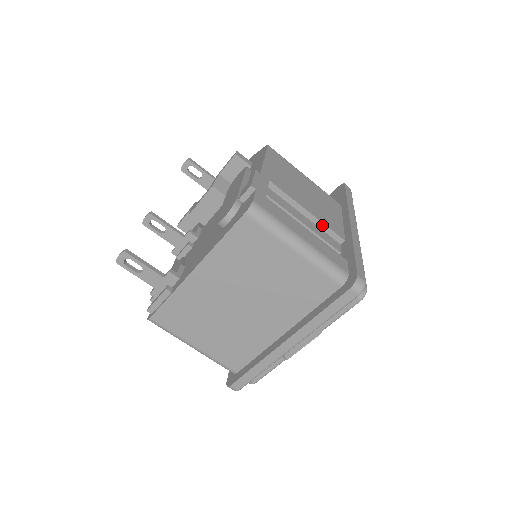
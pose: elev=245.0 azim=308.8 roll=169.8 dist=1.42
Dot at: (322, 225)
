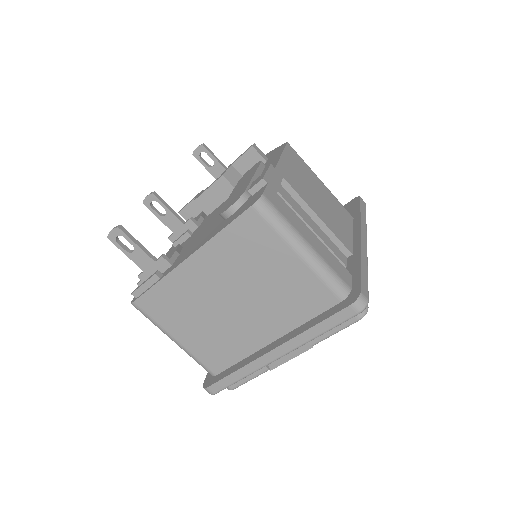
Dot at: (331, 234)
